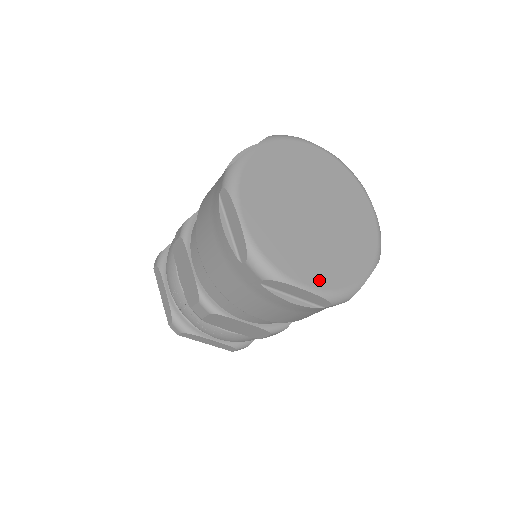
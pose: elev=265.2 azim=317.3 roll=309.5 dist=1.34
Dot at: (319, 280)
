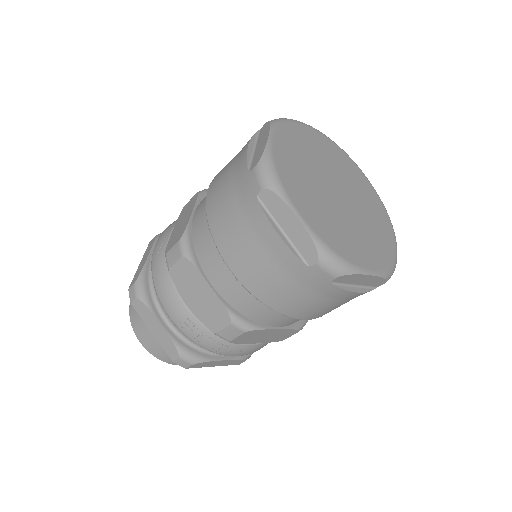
Dot at: (375, 261)
